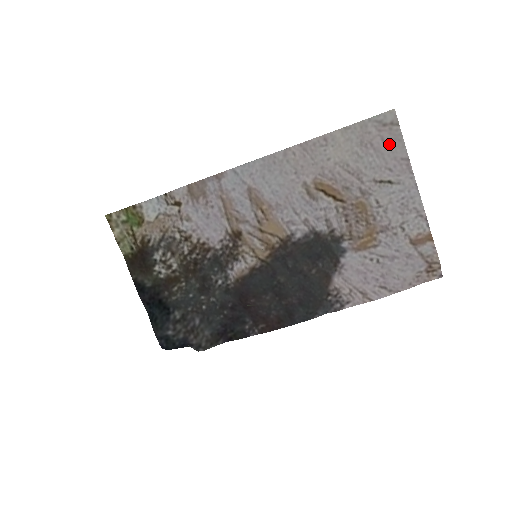
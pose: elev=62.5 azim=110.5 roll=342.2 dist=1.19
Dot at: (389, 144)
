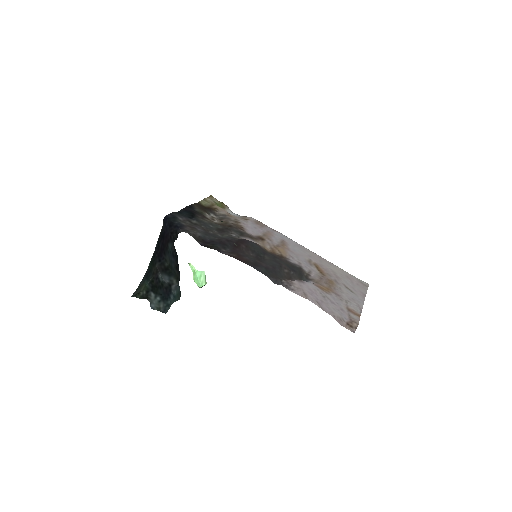
Dot at: (359, 287)
